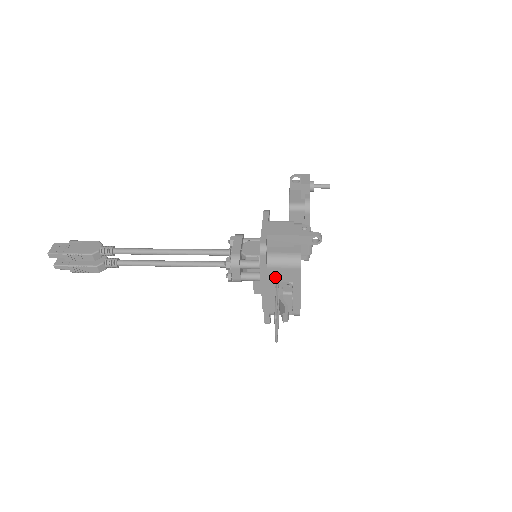
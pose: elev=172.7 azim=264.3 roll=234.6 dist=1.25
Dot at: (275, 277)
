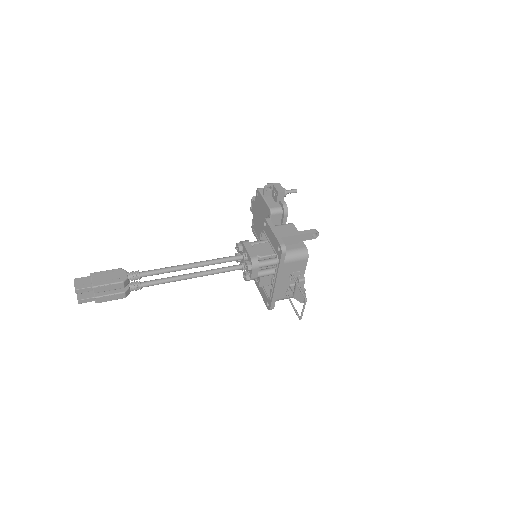
Dot at: (288, 270)
